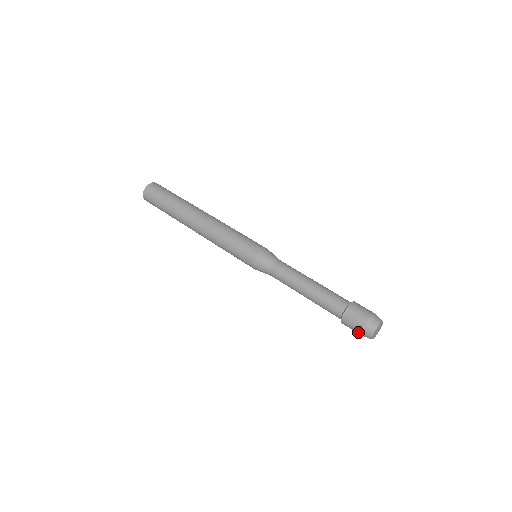
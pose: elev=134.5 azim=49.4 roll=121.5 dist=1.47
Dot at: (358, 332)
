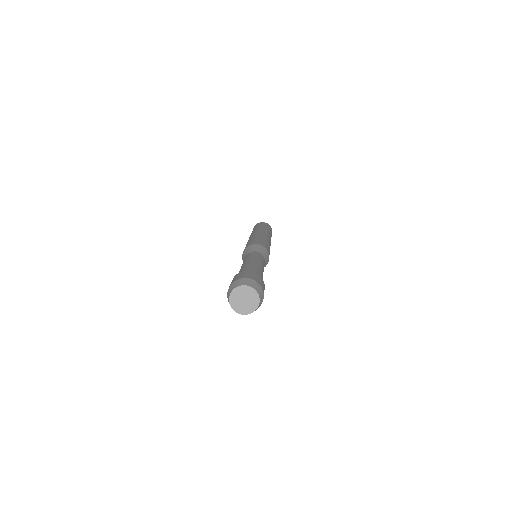
Dot at: (228, 290)
